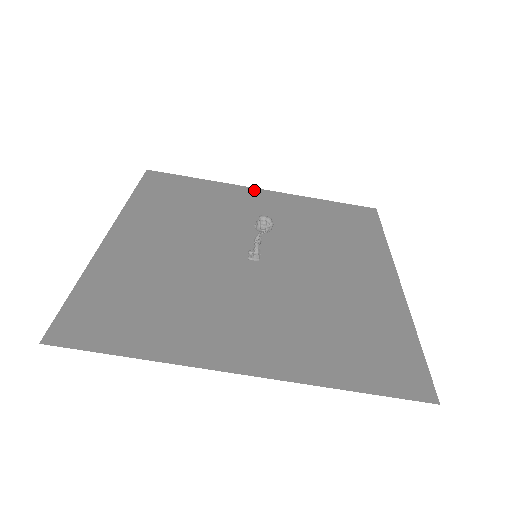
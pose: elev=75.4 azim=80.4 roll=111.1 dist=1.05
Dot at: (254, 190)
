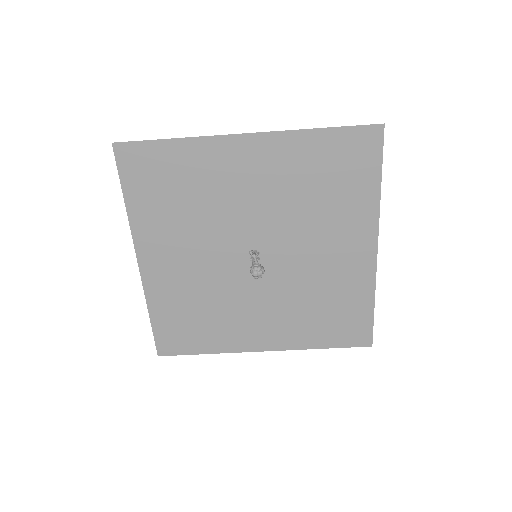
Dot at: (236, 140)
